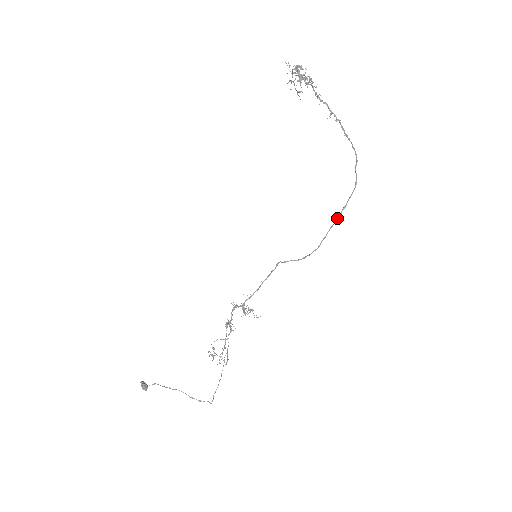
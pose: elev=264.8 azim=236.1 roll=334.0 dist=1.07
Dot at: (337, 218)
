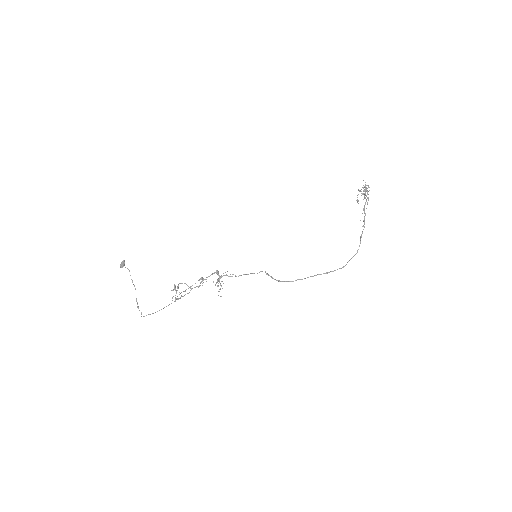
Dot at: occluded
